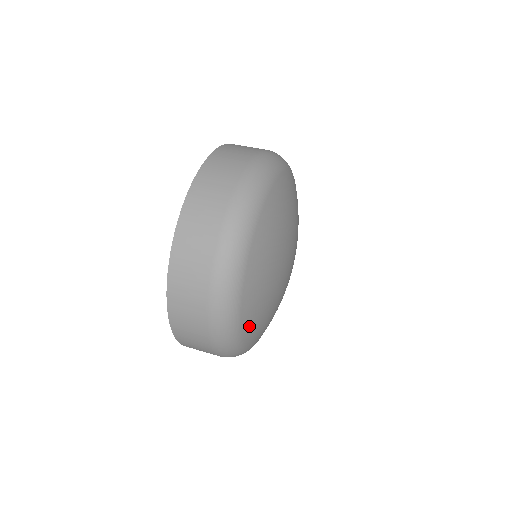
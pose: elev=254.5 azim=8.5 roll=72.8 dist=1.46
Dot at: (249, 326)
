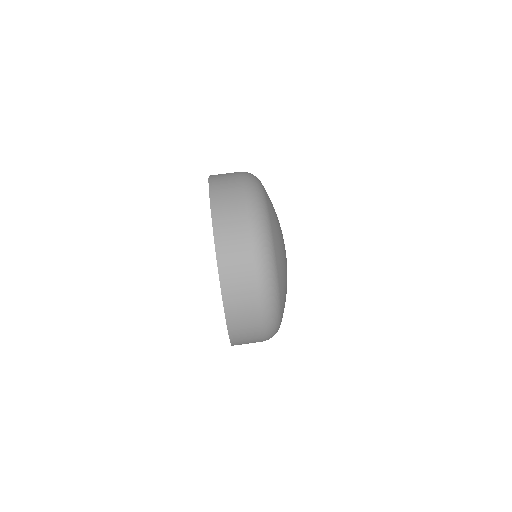
Dot at: occluded
